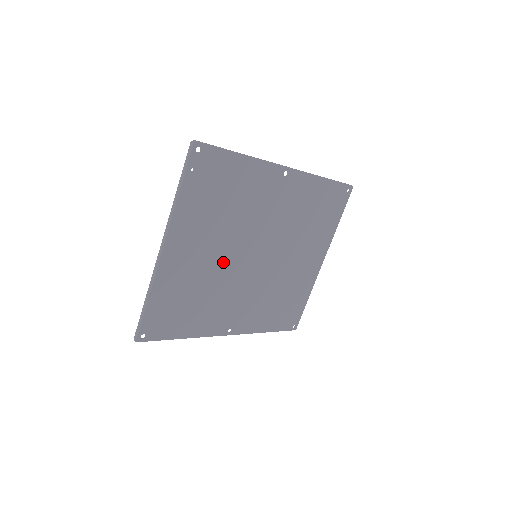
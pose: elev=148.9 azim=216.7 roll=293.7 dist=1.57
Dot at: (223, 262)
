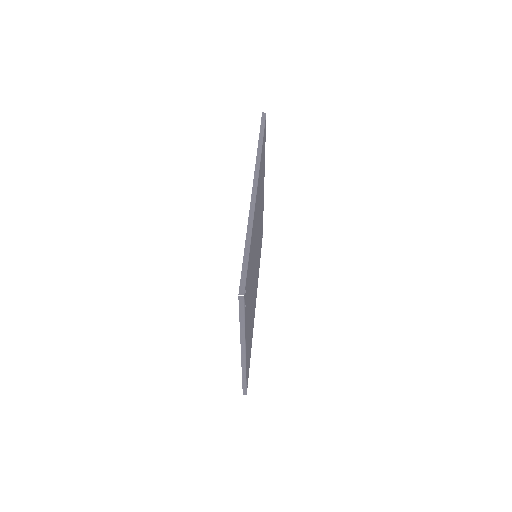
Dot at: occluded
